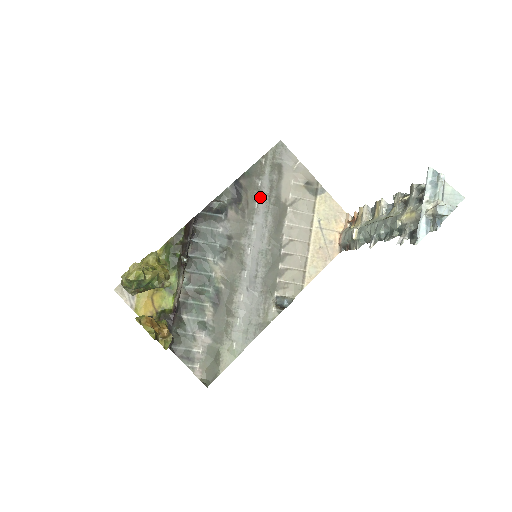
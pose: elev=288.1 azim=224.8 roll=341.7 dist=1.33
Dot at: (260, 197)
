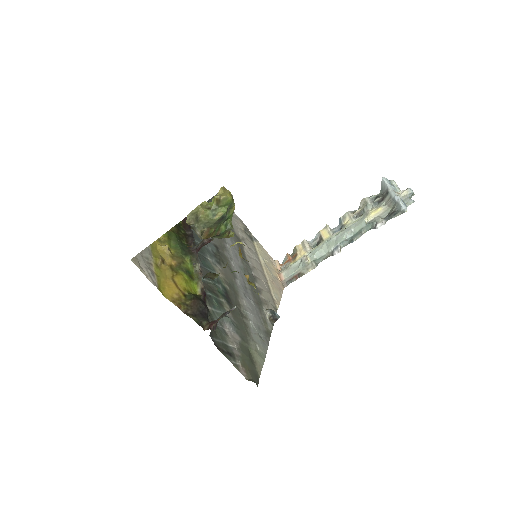
Dot at: occluded
